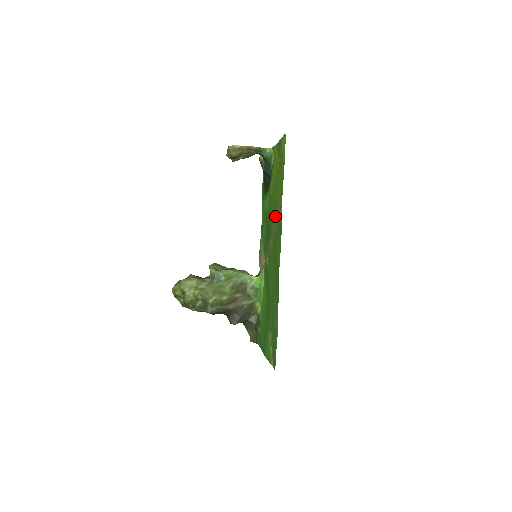
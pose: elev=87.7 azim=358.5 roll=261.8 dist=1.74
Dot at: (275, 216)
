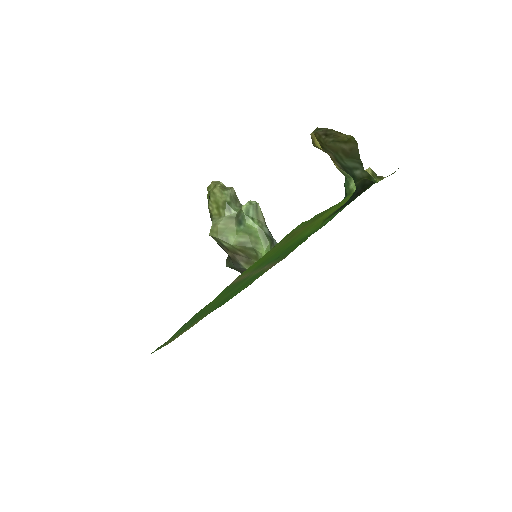
Dot at: (260, 265)
